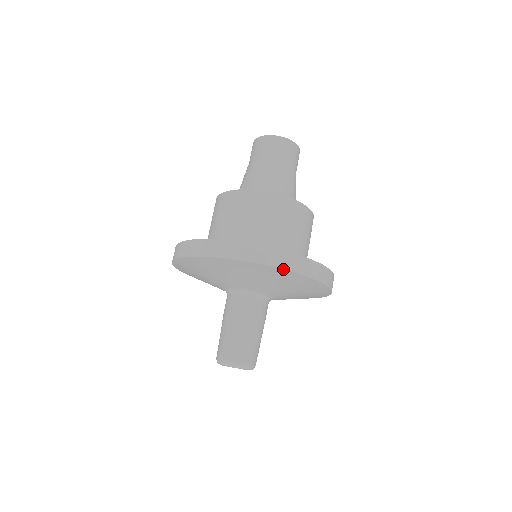
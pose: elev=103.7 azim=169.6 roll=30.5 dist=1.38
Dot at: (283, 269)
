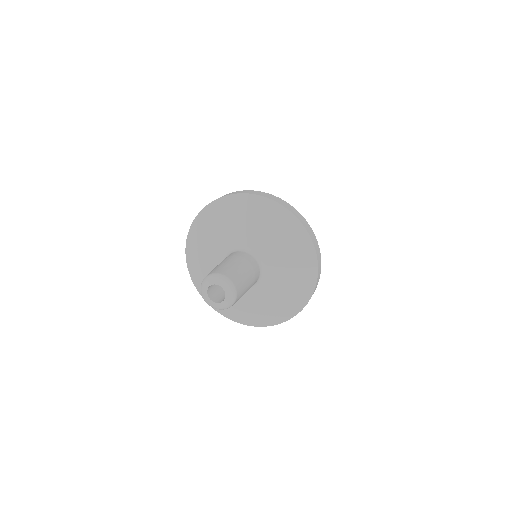
Dot at: (288, 209)
